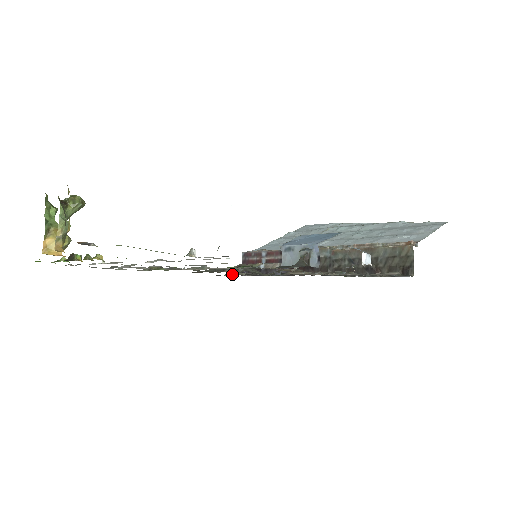
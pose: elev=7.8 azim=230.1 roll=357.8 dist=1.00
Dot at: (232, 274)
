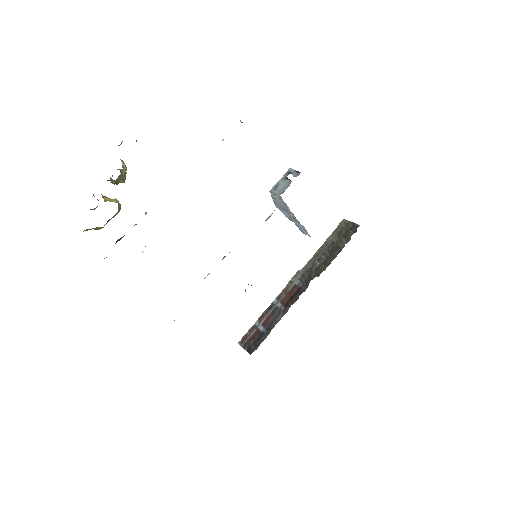
Dot at: occluded
